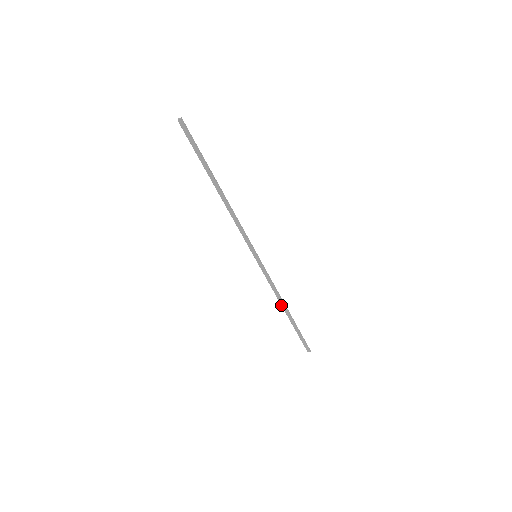
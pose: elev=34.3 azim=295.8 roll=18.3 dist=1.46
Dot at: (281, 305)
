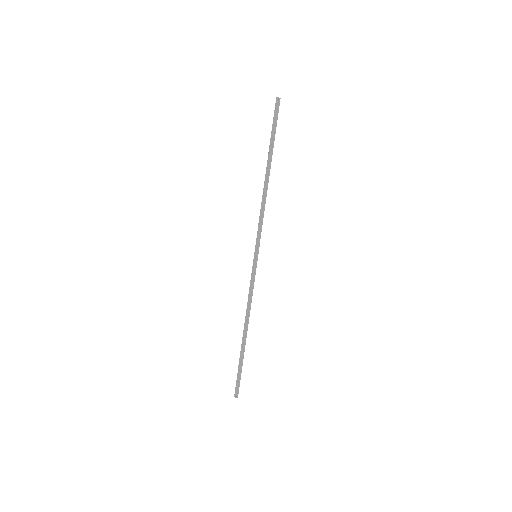
Dot at: (245, 324)
